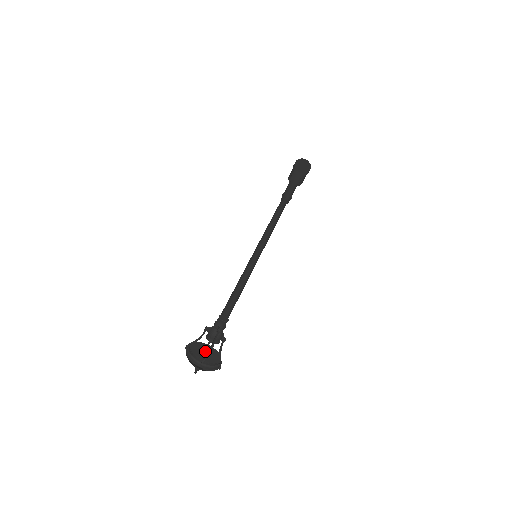
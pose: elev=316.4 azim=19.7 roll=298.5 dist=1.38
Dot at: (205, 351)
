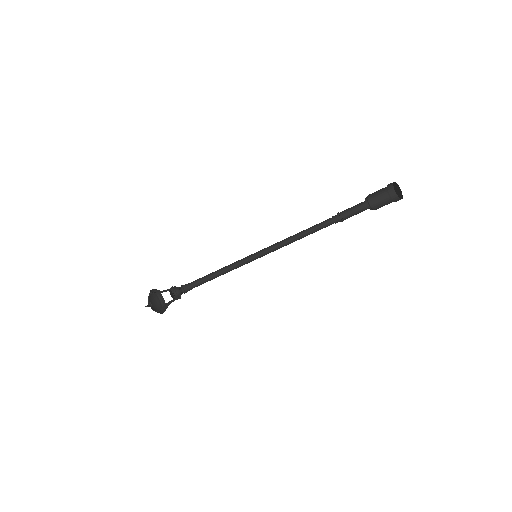
Dot at: occluded
